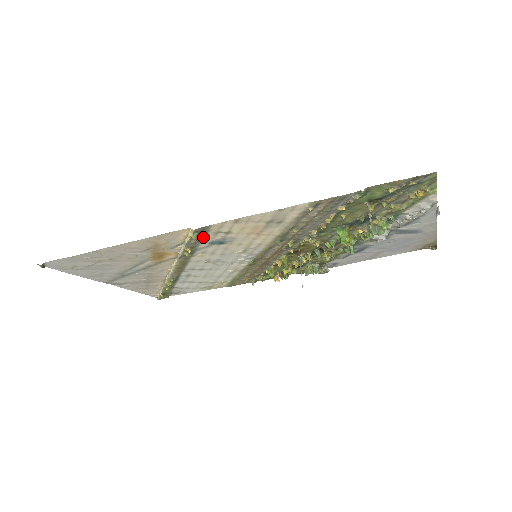
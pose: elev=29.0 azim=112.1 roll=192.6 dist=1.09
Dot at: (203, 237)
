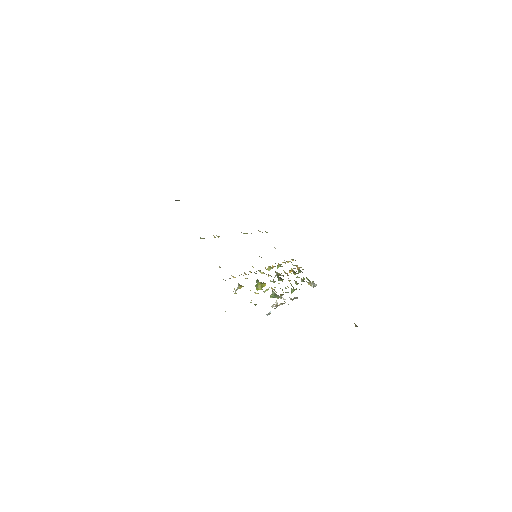
Dot at: occluded
